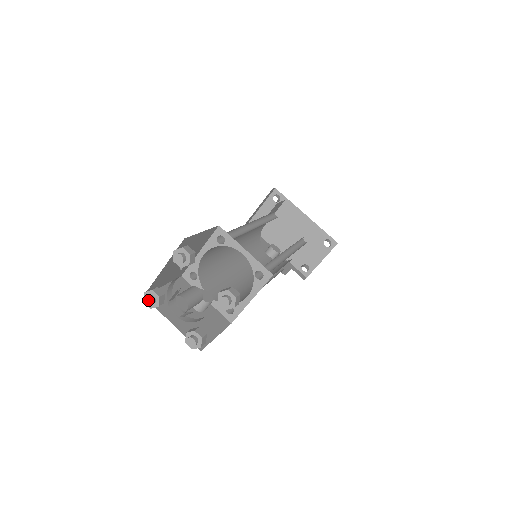
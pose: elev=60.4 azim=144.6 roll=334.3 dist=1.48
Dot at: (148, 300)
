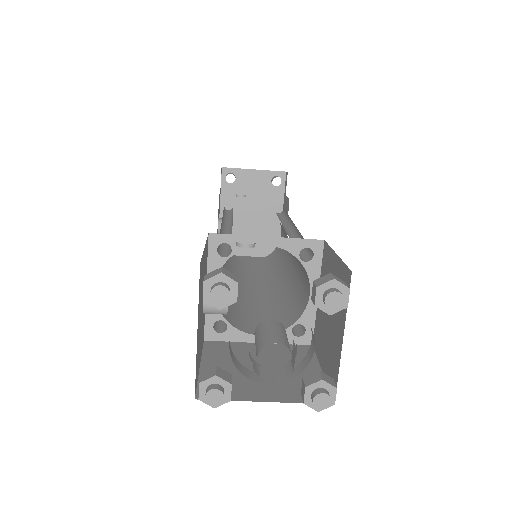
Dot at: (222, 293)
